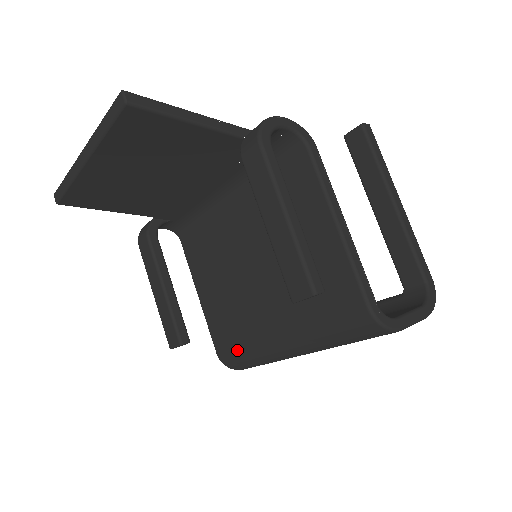
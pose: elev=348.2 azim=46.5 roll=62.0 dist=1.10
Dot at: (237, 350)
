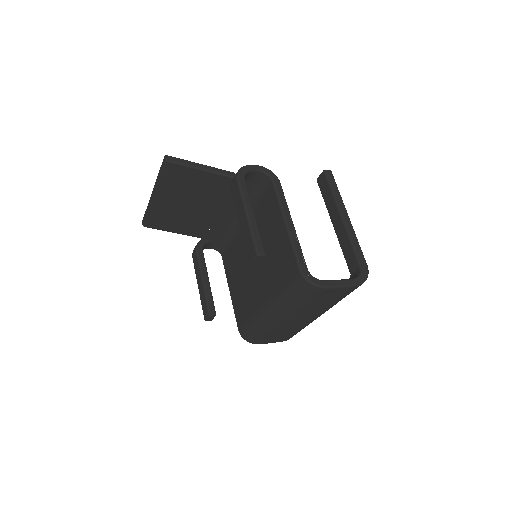
Dot at: (247, 323)
